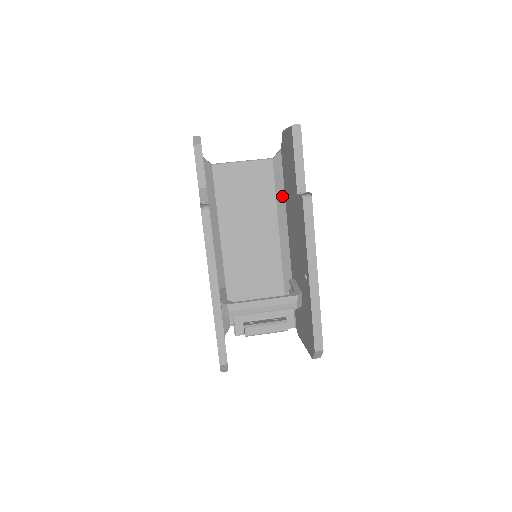
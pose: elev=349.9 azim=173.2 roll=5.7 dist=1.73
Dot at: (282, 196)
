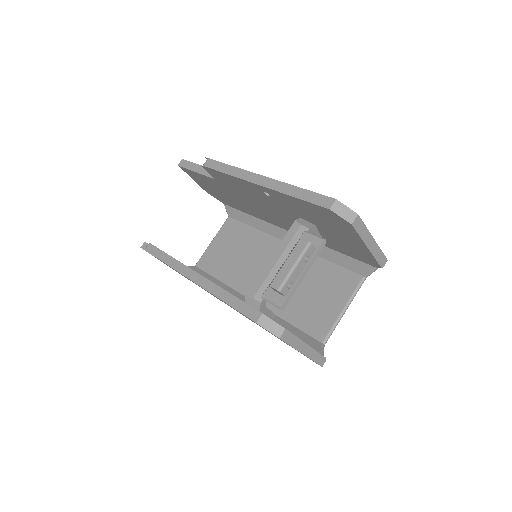
Dot at: (253, 220)
